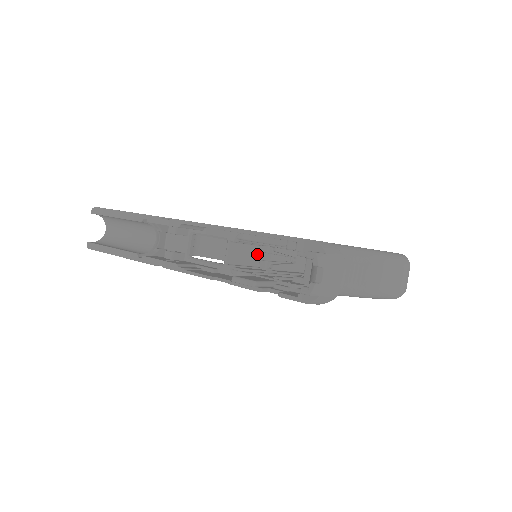
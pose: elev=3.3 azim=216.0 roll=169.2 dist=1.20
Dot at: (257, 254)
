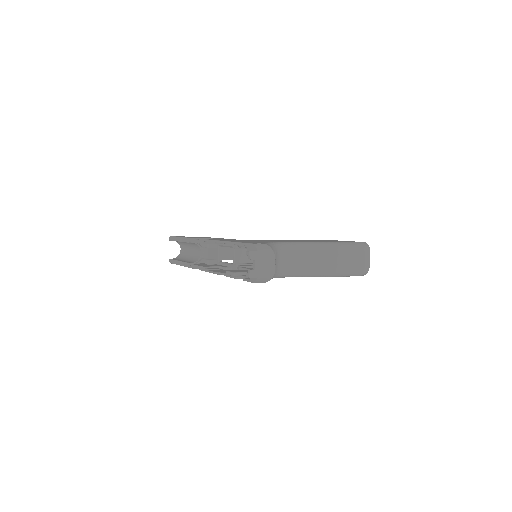
Dot at: occluded
